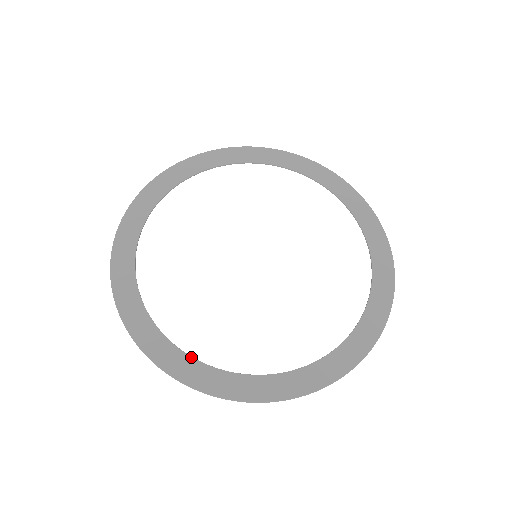
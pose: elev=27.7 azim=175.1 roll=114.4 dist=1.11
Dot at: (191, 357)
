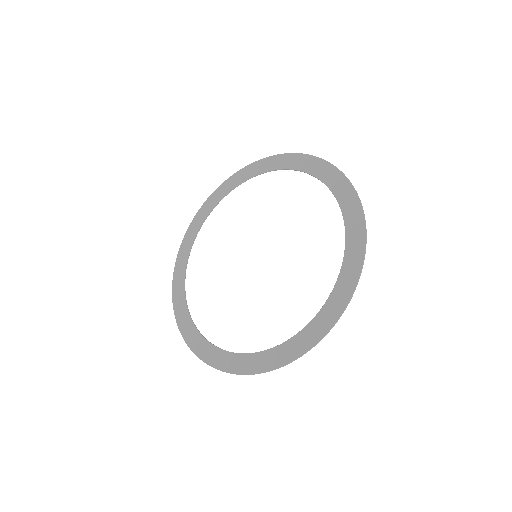
Dot at: (203, 337)
